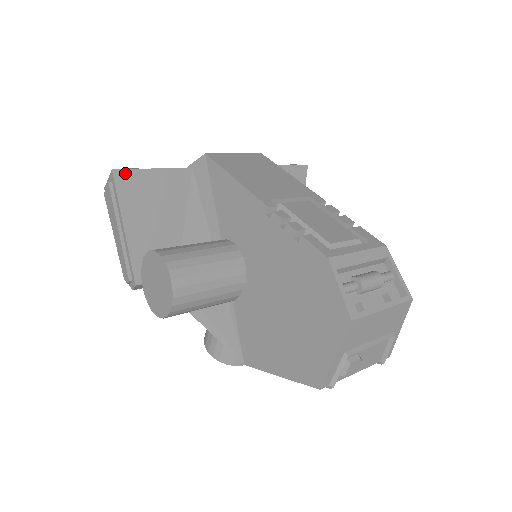
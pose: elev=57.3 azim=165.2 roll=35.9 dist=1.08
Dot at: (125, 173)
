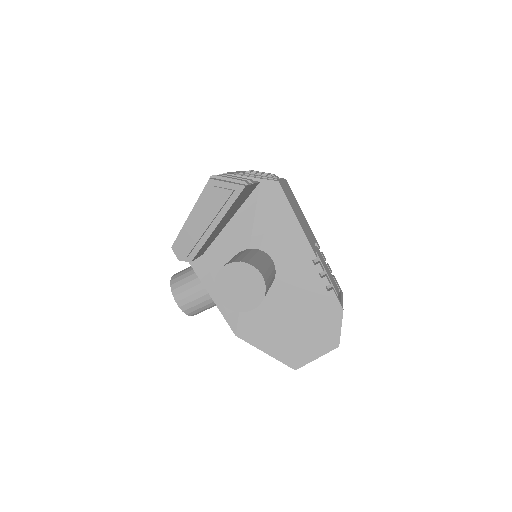
Dot at: (246, 188)
